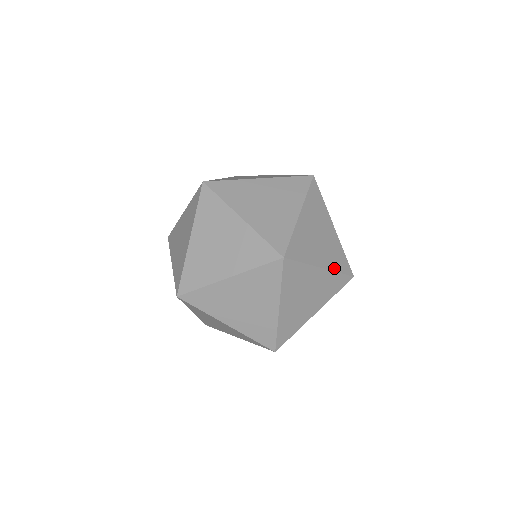
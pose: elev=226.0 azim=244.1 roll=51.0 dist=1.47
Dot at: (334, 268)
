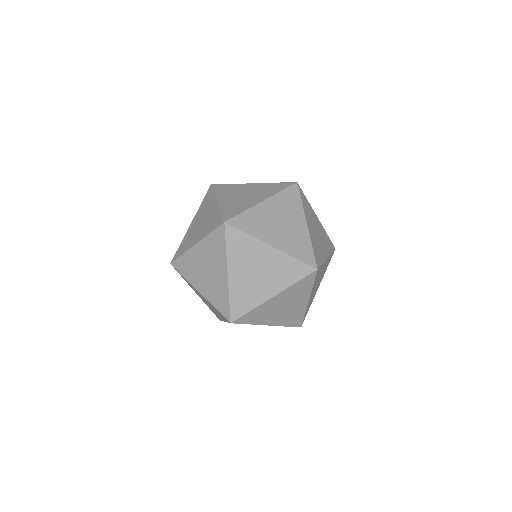
Dot at: (290, 252)
